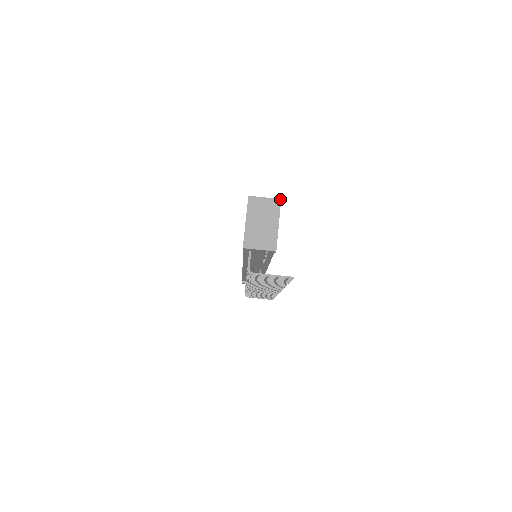
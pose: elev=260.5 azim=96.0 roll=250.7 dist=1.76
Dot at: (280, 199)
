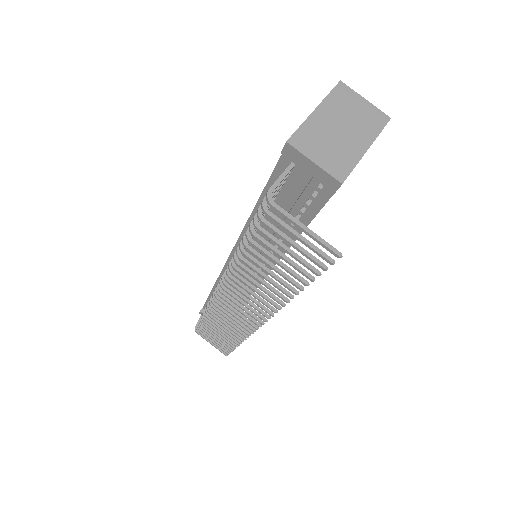
Dot at: occluded
